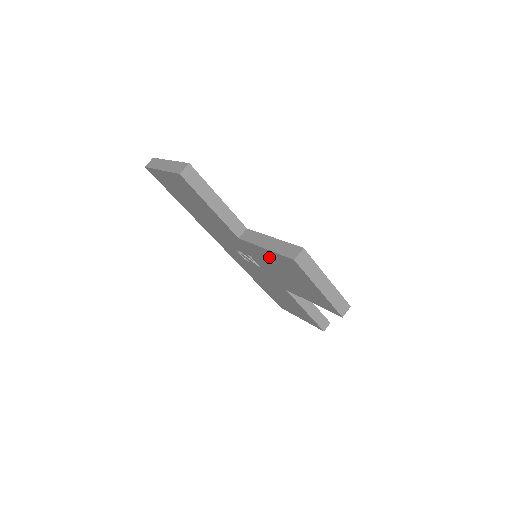
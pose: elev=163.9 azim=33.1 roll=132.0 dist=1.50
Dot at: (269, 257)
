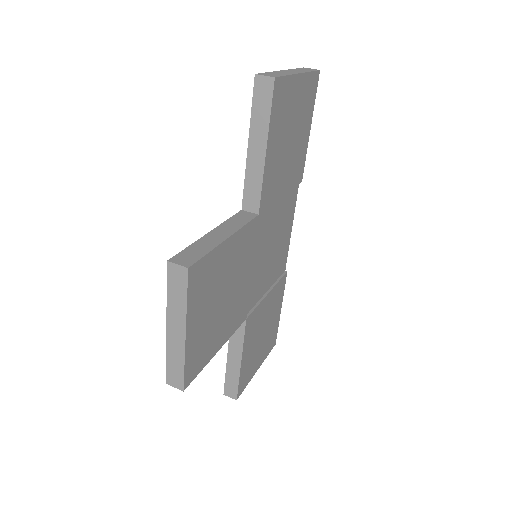
Dot at: occluded
